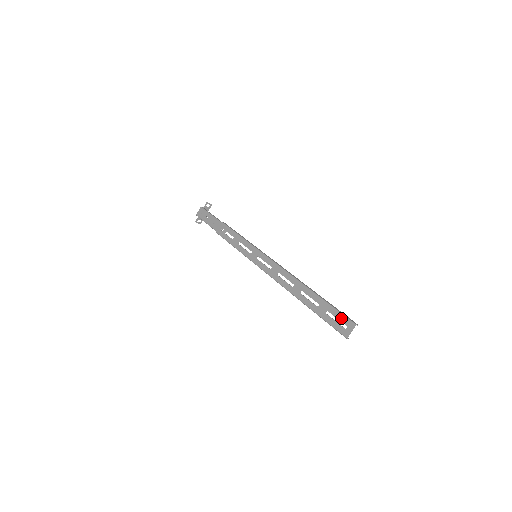
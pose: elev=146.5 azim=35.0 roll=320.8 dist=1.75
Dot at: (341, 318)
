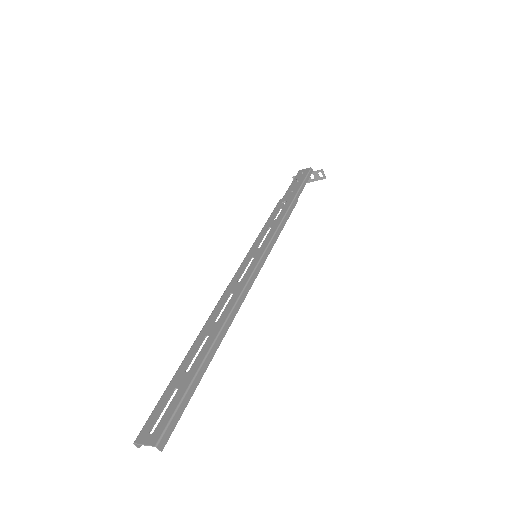
Dot at: (166, 416)
